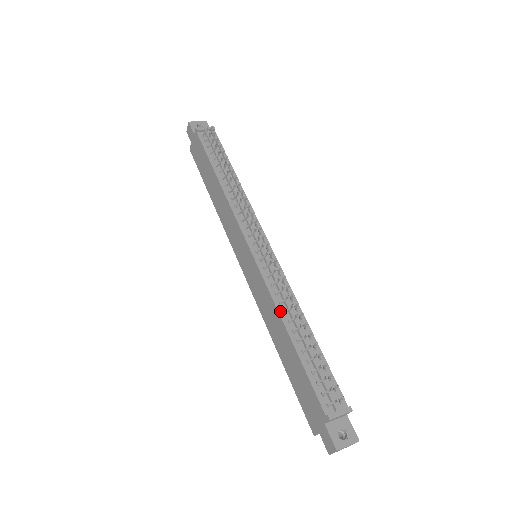
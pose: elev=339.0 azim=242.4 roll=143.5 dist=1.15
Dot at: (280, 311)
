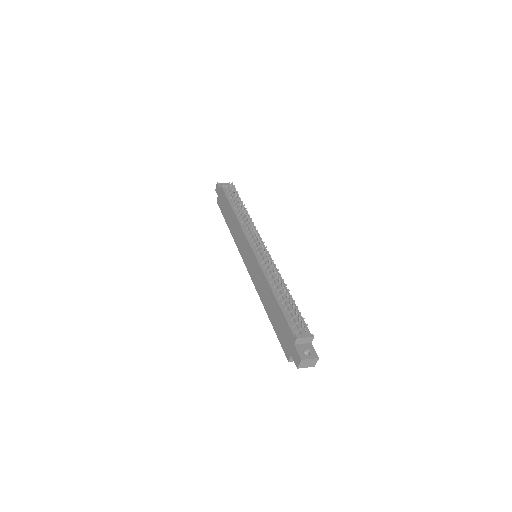
Dot at: (269, 281)
